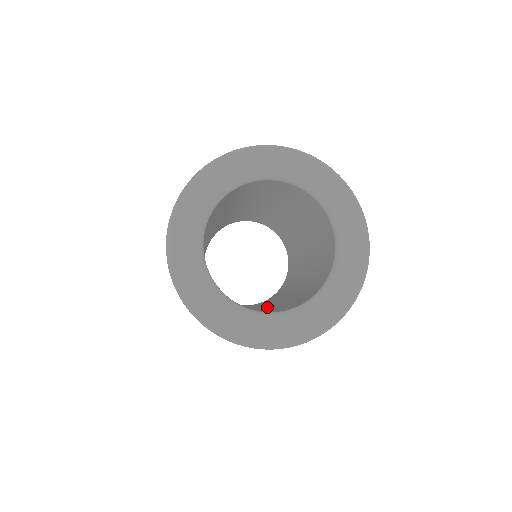
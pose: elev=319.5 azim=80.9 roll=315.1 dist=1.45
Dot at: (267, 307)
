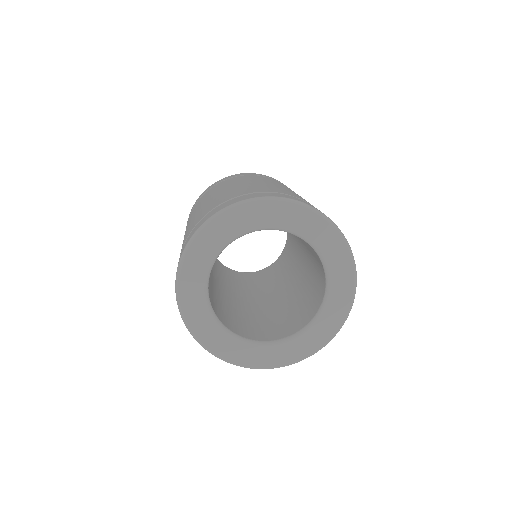
Dot at: (261, 305)
